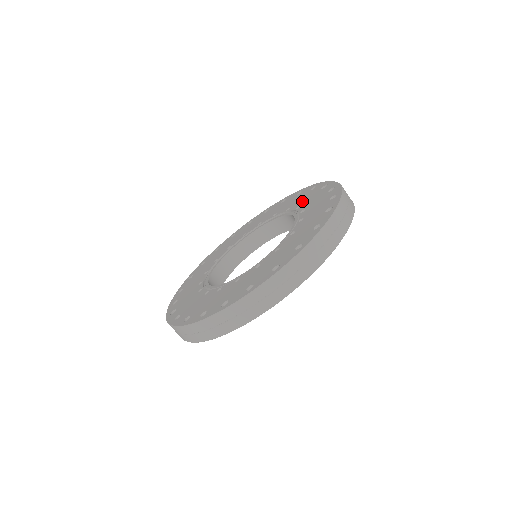
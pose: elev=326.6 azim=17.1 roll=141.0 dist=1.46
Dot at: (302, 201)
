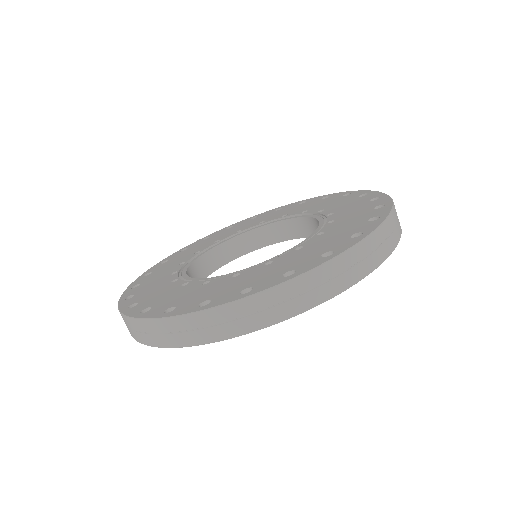
Dot at: (281, 213)
